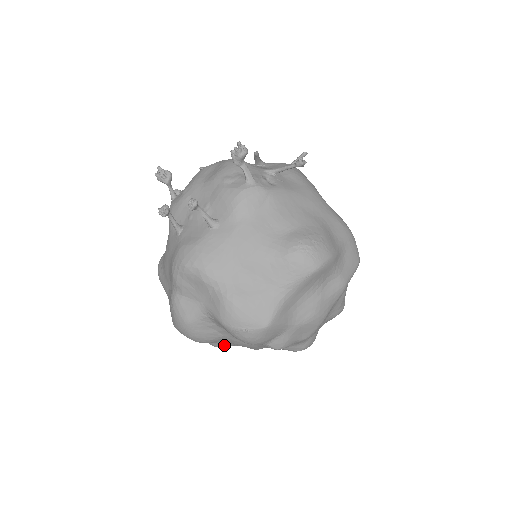
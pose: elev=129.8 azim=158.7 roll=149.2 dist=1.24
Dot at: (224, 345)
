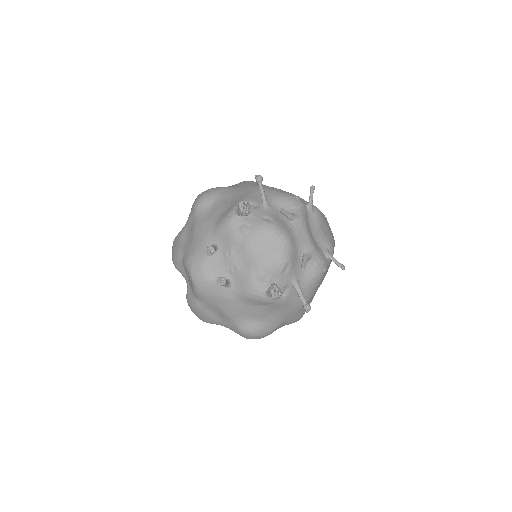
Dot at: occluded
